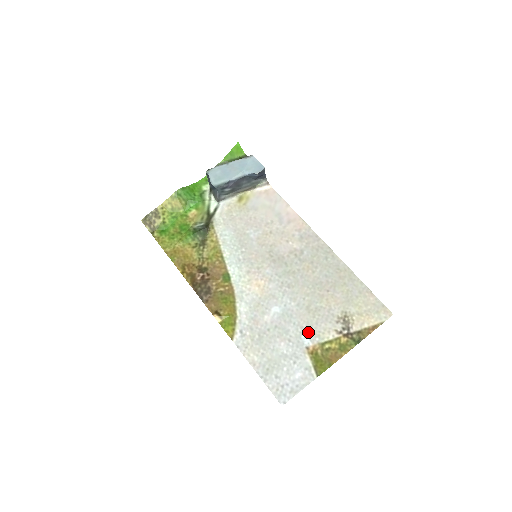
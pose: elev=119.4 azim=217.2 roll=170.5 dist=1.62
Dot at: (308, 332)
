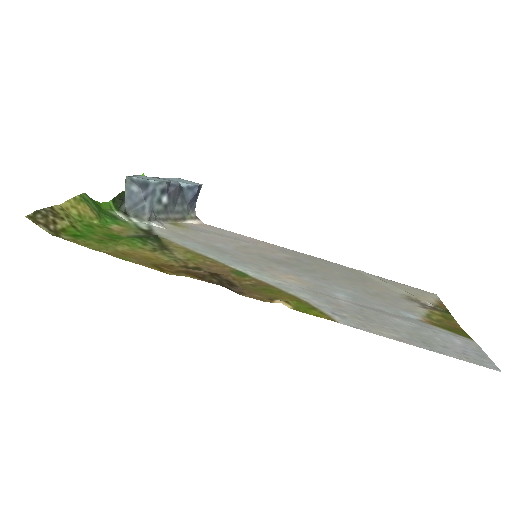
Dot at: (400, 309)
